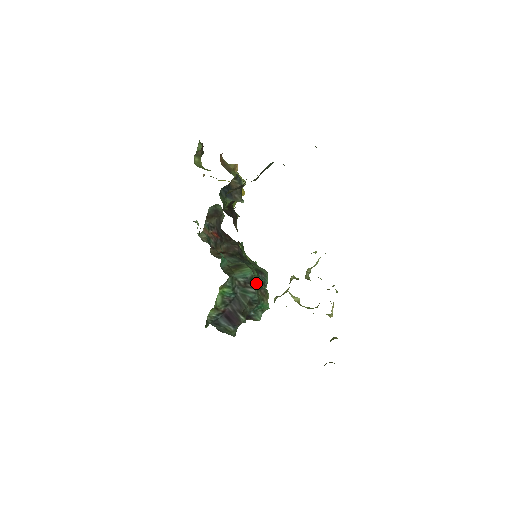
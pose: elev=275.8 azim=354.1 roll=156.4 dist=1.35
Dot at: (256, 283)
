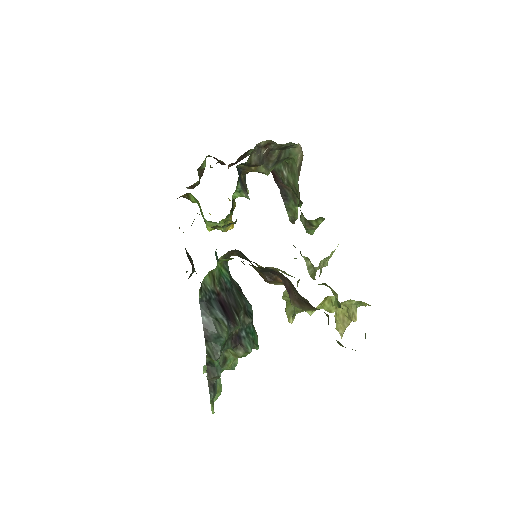
Dot at: occluded
